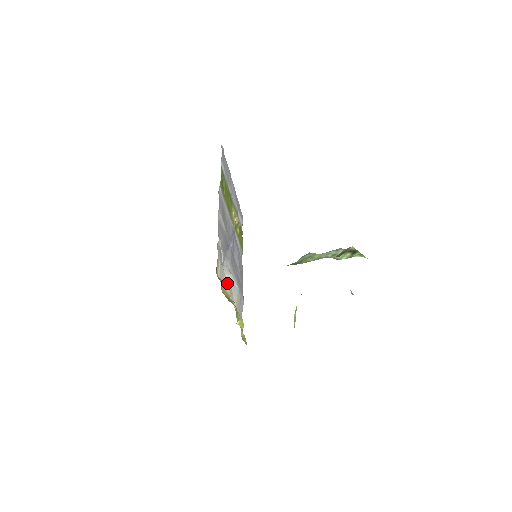
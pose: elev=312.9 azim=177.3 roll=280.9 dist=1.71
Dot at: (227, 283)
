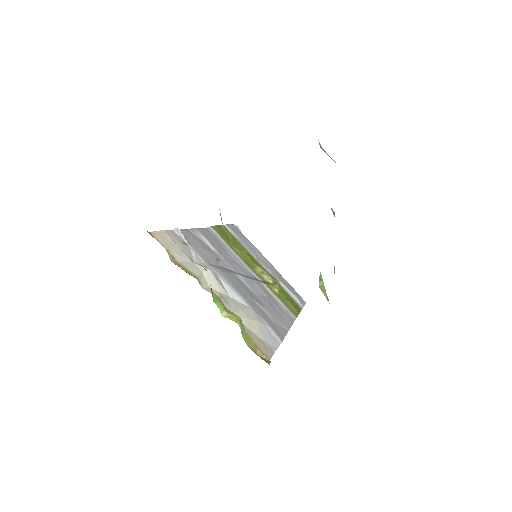
Dot at: (196, 269)
